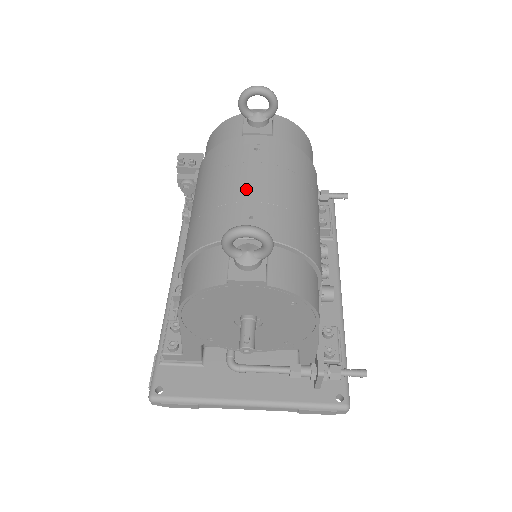
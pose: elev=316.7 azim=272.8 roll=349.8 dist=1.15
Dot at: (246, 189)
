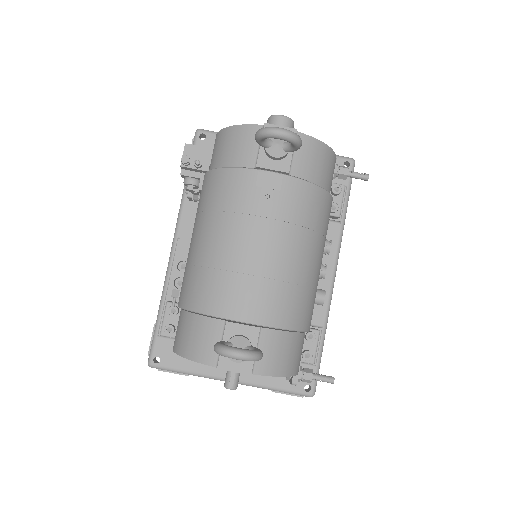
Dot at: (249, 256)
